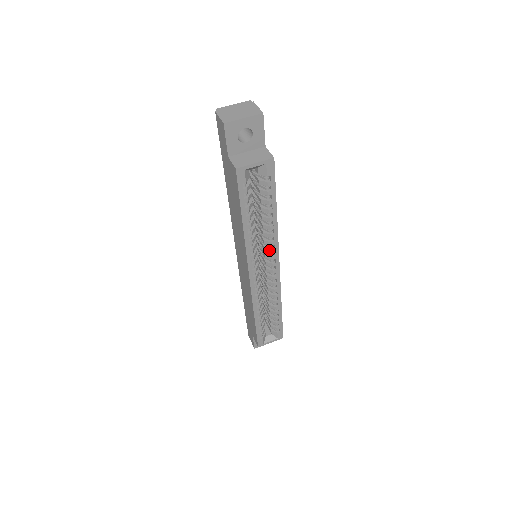
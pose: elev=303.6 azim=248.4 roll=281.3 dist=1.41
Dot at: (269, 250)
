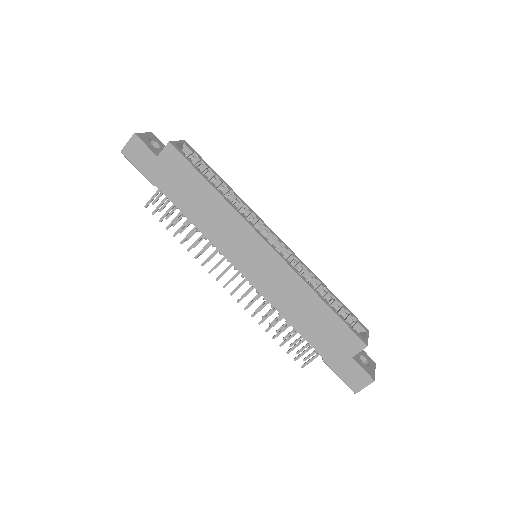
Dot at: (254, 220)
